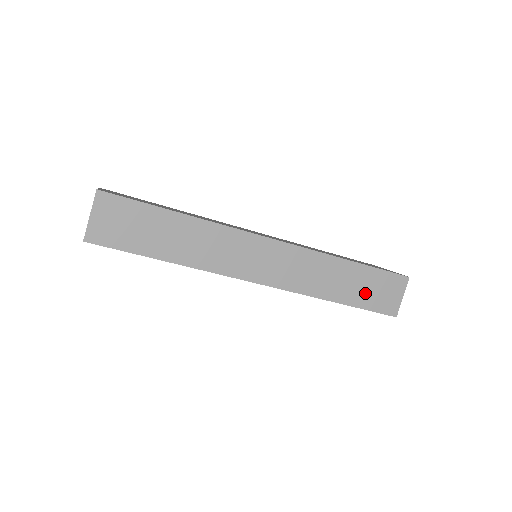
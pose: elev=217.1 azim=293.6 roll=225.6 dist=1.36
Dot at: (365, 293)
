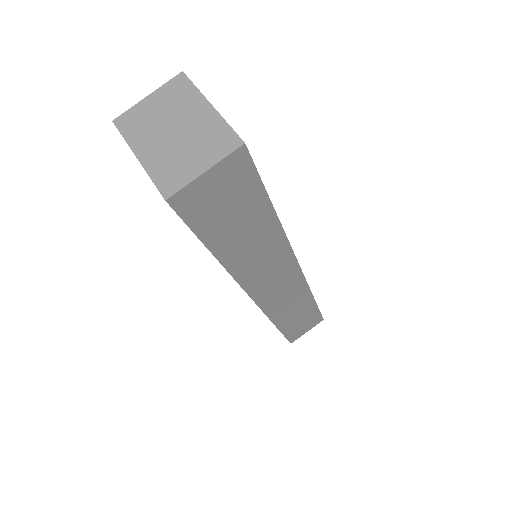
Dot at: (296, 324)
